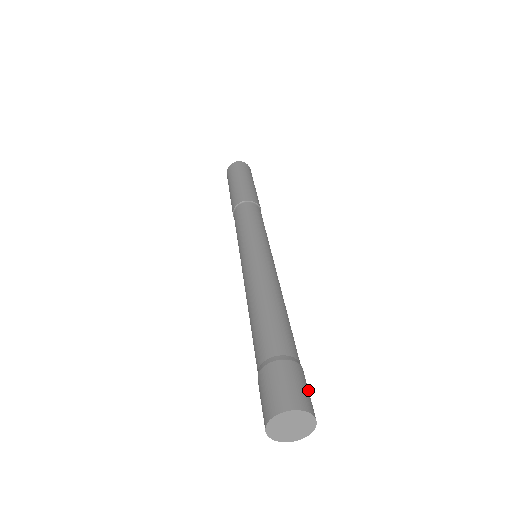
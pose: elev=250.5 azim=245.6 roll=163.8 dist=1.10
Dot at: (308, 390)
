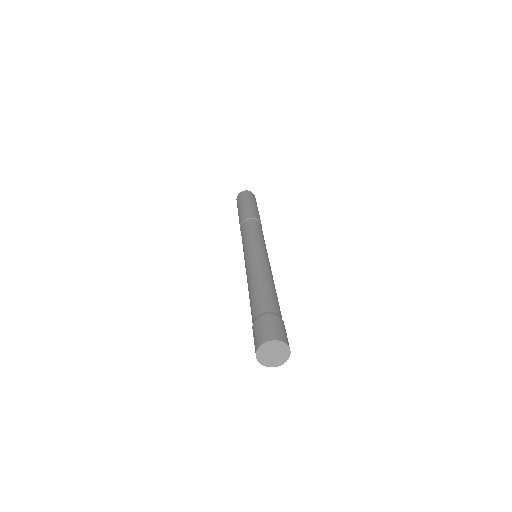
Dot at: occluded
